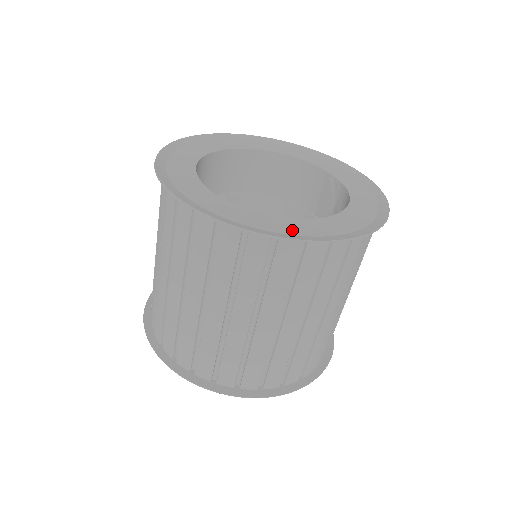
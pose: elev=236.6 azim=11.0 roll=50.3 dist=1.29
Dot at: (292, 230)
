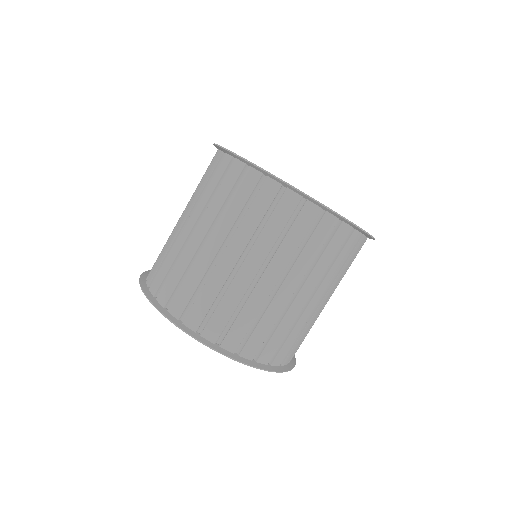
Dot at: occluded
